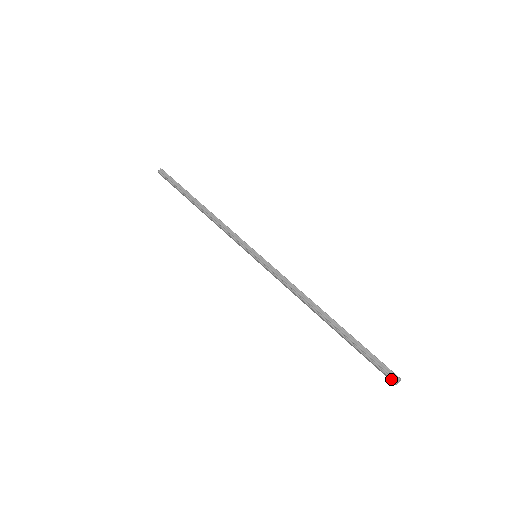
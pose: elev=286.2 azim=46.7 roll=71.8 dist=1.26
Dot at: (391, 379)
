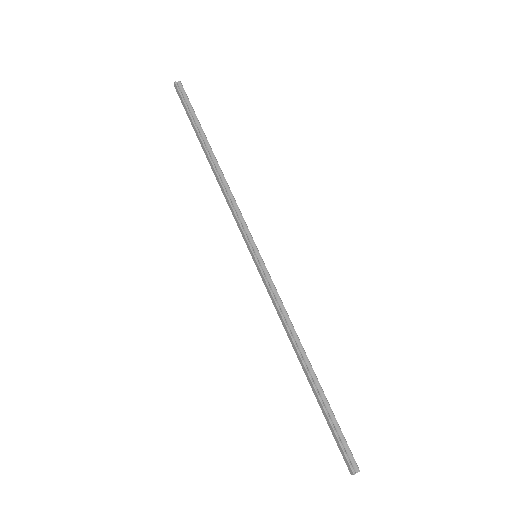
Dot at: (351, 467)
